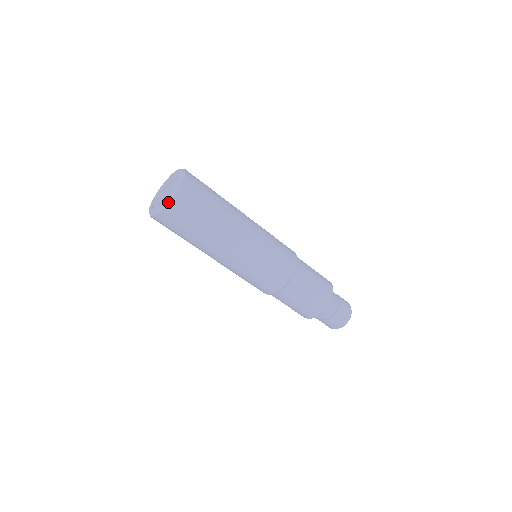
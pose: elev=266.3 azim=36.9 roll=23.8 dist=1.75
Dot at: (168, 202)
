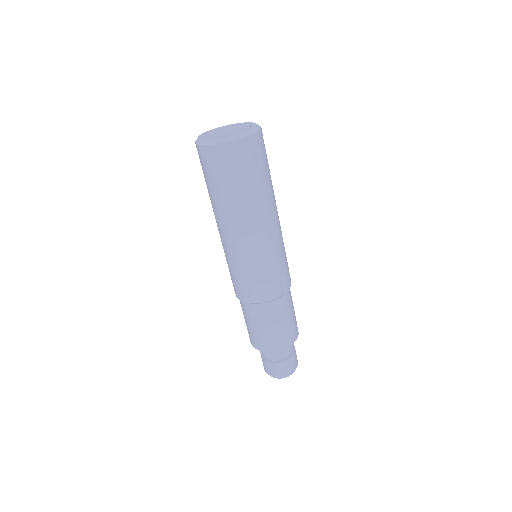
Dot at: (240, 138)
